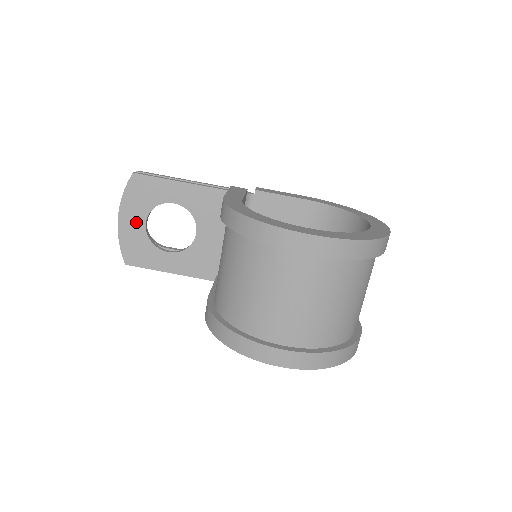
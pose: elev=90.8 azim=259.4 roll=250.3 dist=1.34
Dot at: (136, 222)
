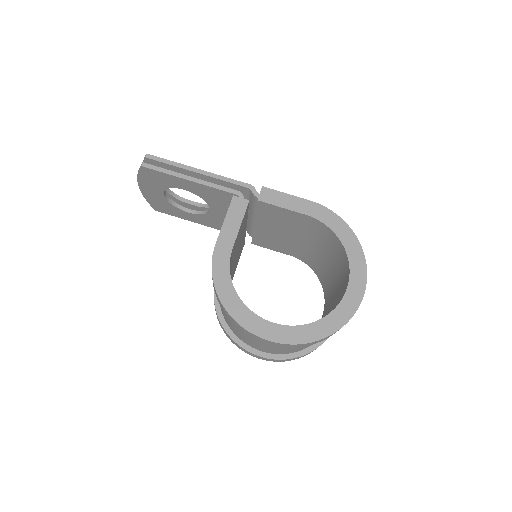
Dot at: (155, 192)
